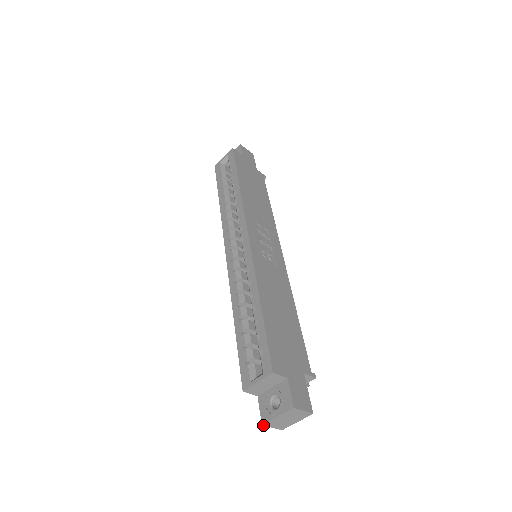
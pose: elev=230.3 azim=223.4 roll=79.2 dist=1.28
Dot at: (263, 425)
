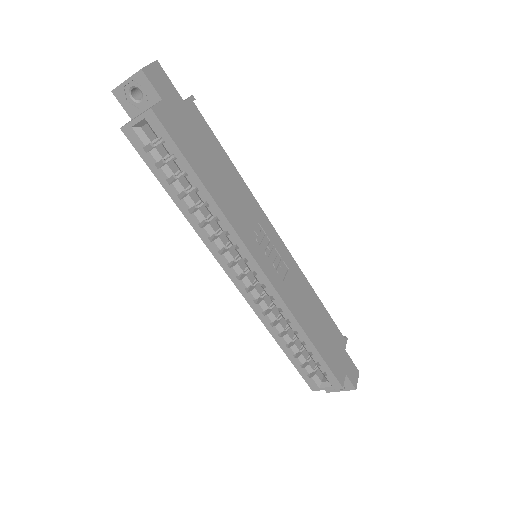
Dot at: (327, 392)
